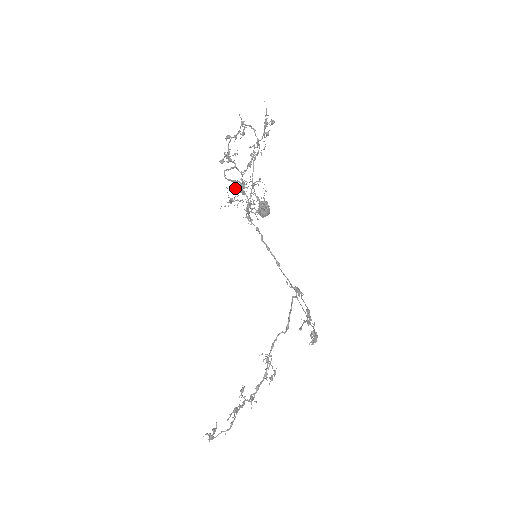
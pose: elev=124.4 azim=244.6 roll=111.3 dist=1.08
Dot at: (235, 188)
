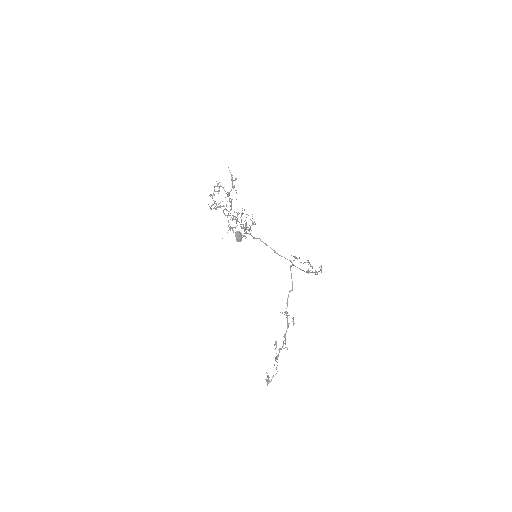
Dot at: occluded
